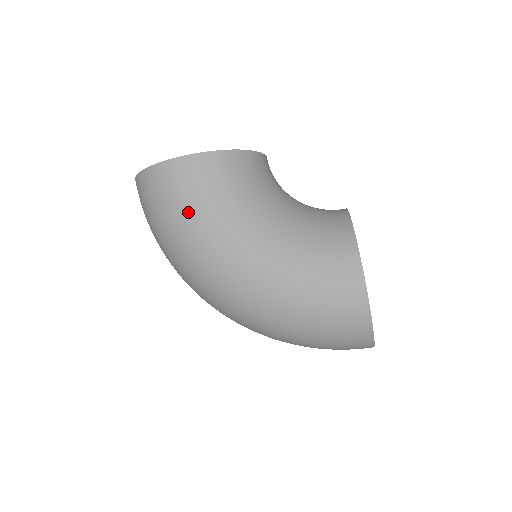
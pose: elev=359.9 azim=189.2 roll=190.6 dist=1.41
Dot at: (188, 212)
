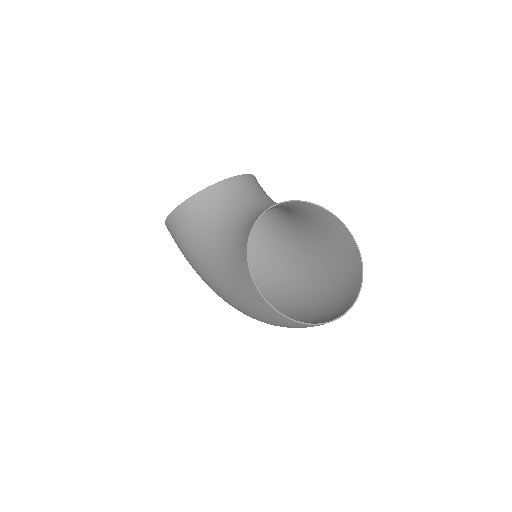
Dot at: (184, 254)
